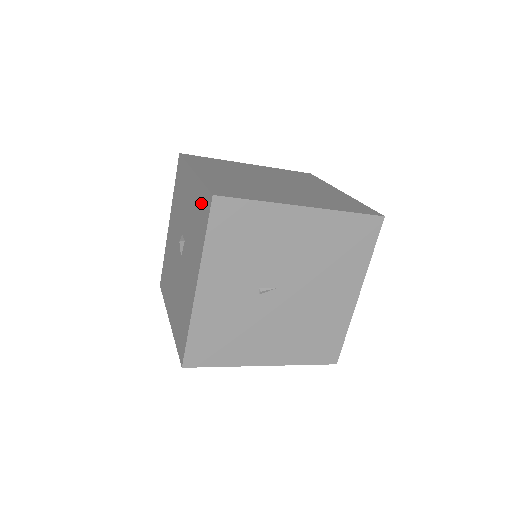
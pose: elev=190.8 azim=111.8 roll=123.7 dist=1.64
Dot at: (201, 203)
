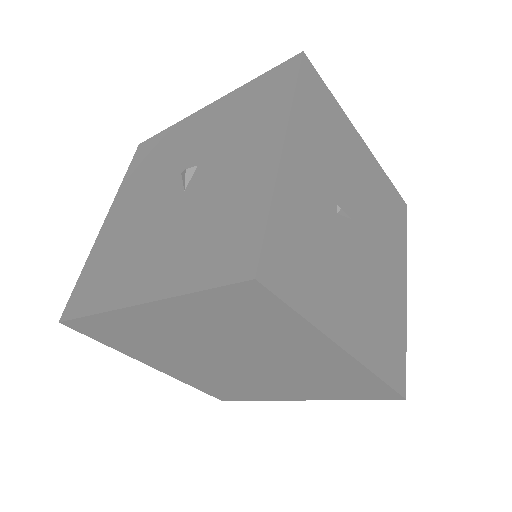
Dot at: (260, 88)
